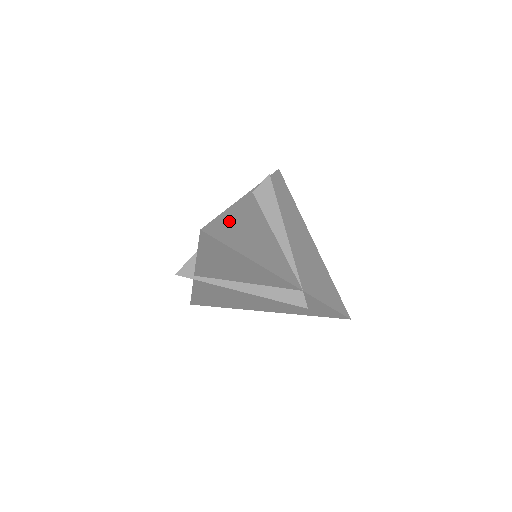
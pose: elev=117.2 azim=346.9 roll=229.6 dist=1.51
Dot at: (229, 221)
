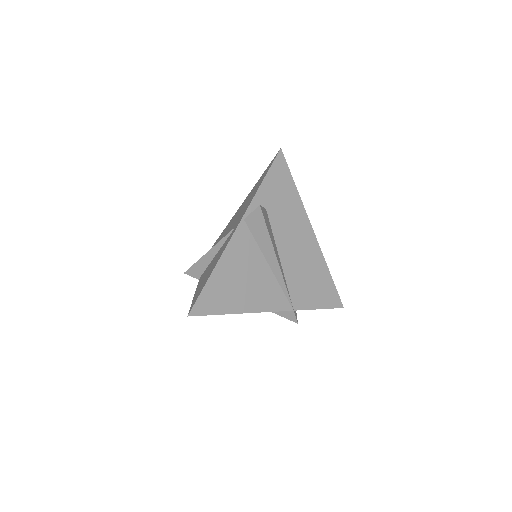
Dot at: (217, 283)
